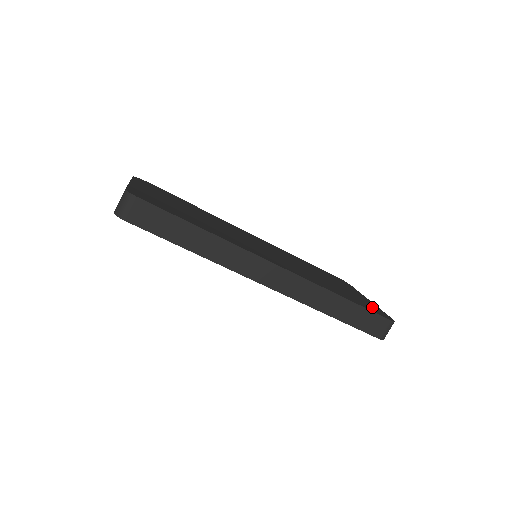
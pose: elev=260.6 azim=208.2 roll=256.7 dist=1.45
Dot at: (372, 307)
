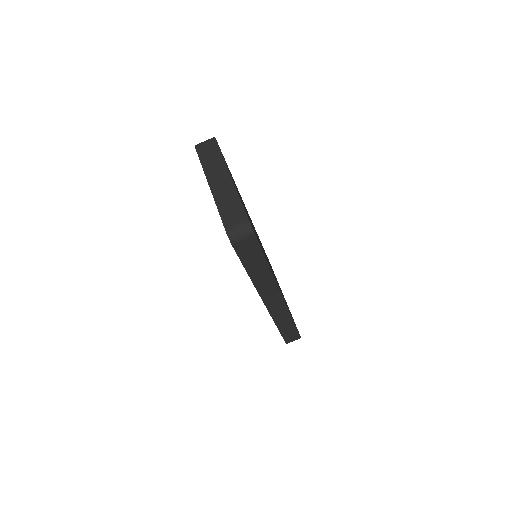
Dot at: occluded
